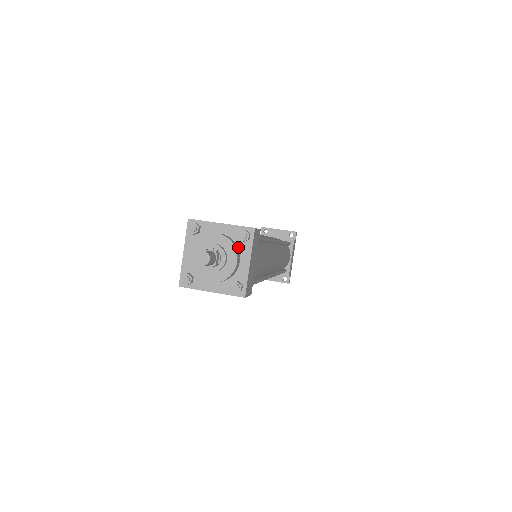
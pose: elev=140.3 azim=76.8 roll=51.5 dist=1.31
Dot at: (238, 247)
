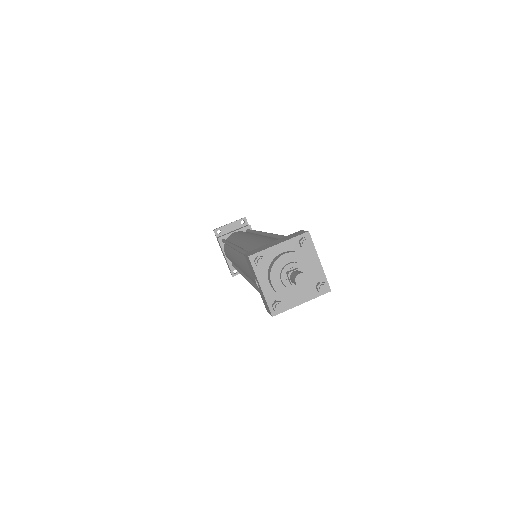
Dot at: occluded
